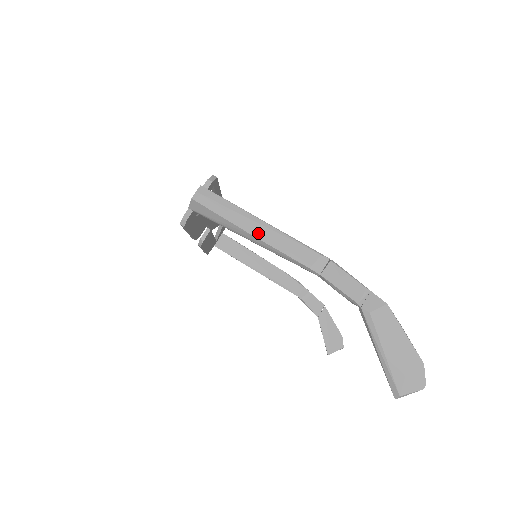
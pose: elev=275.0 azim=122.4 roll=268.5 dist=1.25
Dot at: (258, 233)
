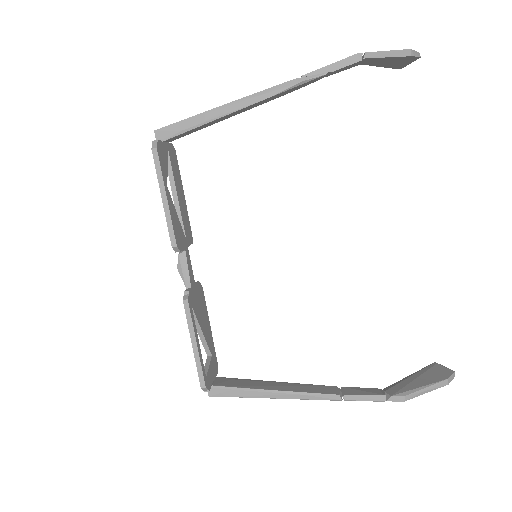
Dot at: occluded
